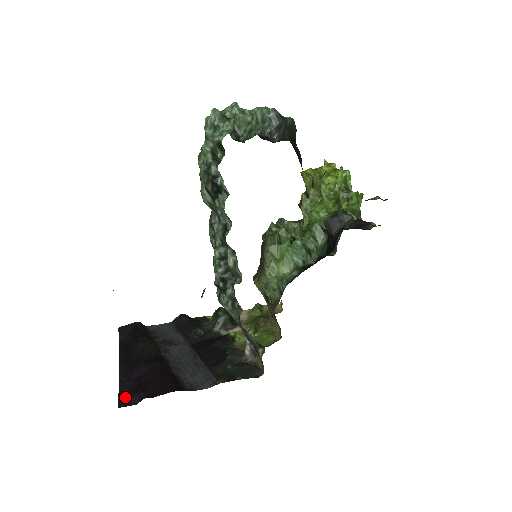
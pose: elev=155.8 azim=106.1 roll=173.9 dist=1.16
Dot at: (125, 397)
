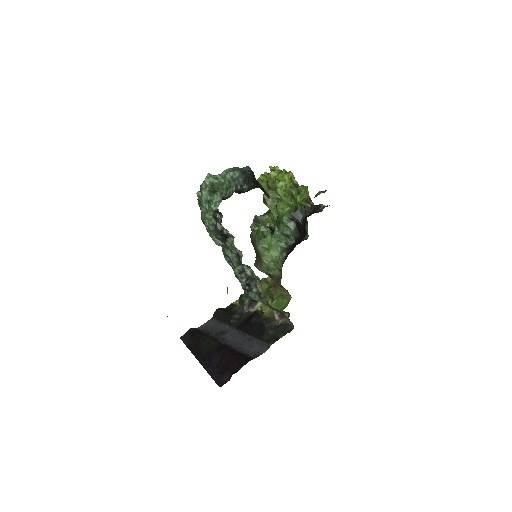
Dot at: (219, 380)
